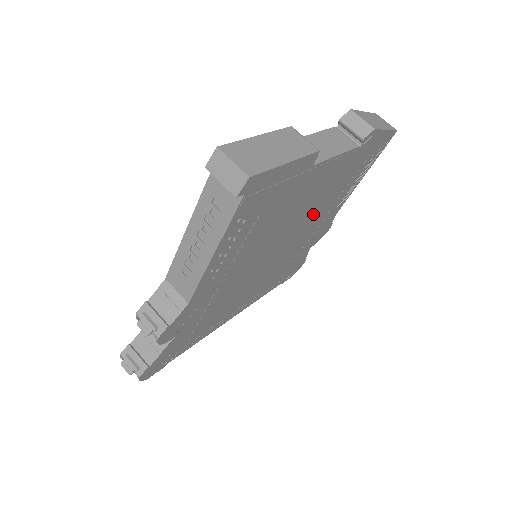
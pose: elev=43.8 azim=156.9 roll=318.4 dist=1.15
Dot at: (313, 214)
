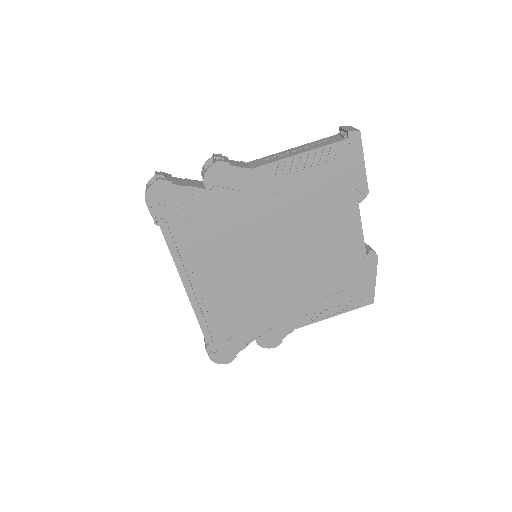
Dot at: (307, 273)
